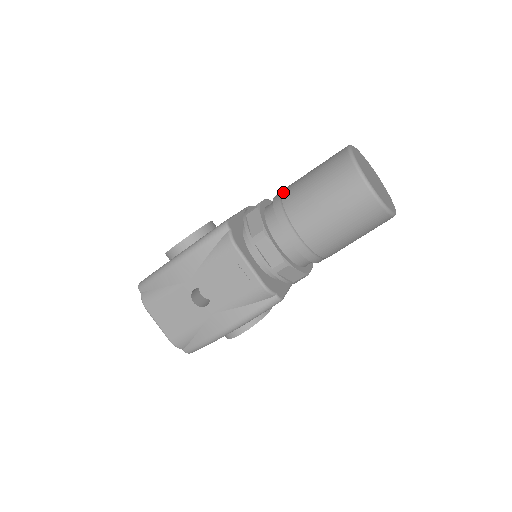
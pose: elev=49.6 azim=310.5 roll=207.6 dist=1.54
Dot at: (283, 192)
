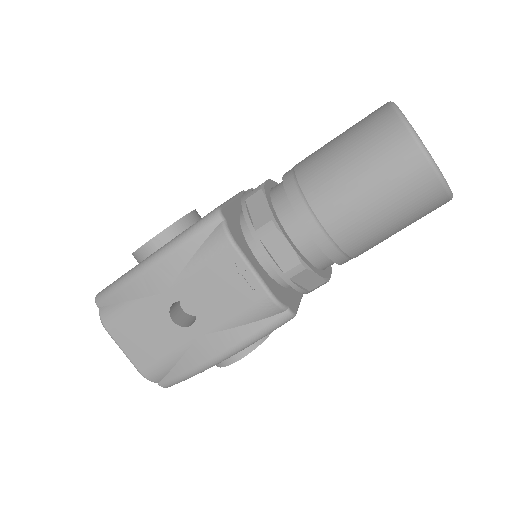
Dot at: (297, 167)
